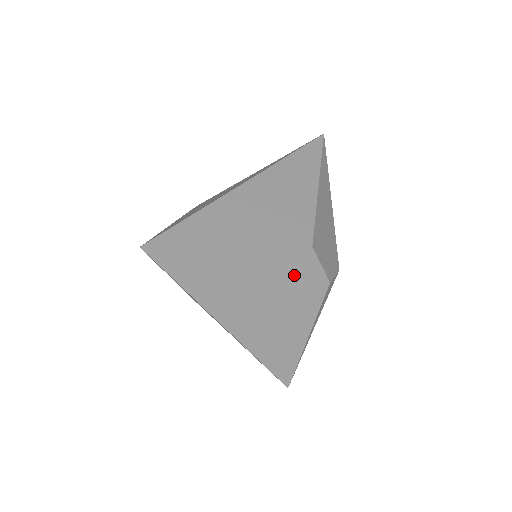
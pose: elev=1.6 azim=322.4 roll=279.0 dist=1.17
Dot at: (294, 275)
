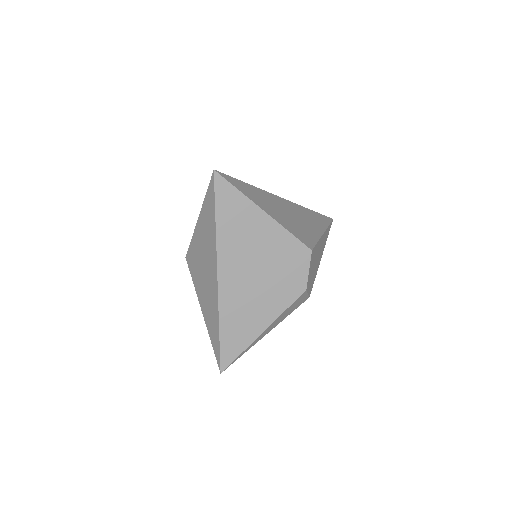
Dot at: (288, 265)
